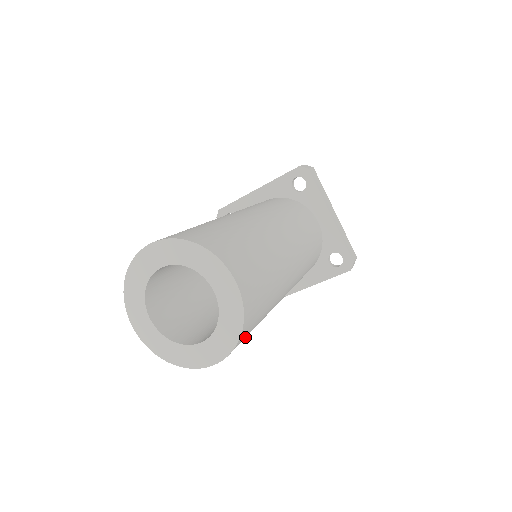
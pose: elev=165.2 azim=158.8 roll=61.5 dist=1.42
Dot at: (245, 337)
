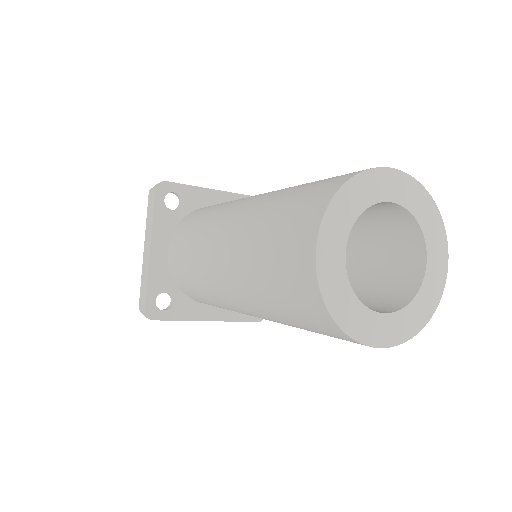
Dot at: occluded
